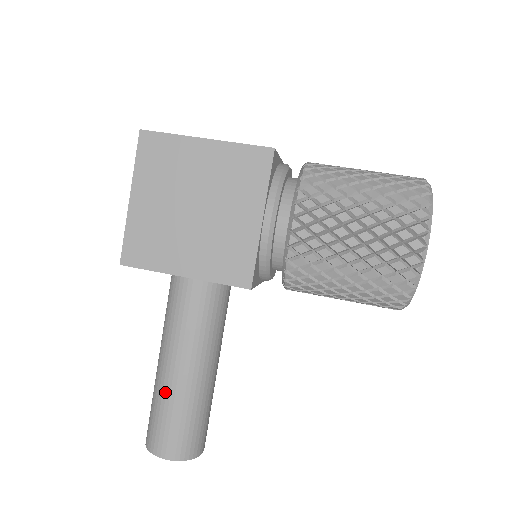
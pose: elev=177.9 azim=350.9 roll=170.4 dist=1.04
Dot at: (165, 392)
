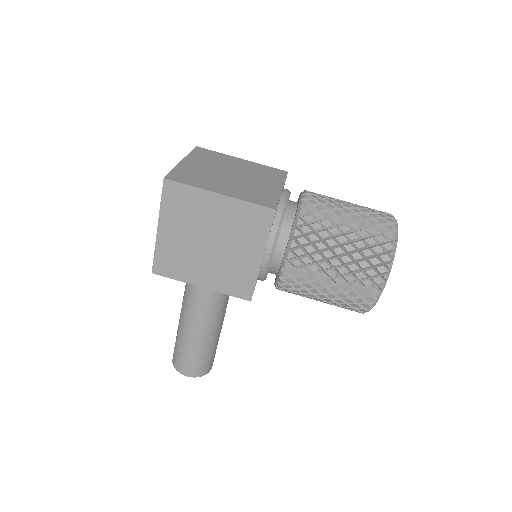
Dot at: (186, 341)
